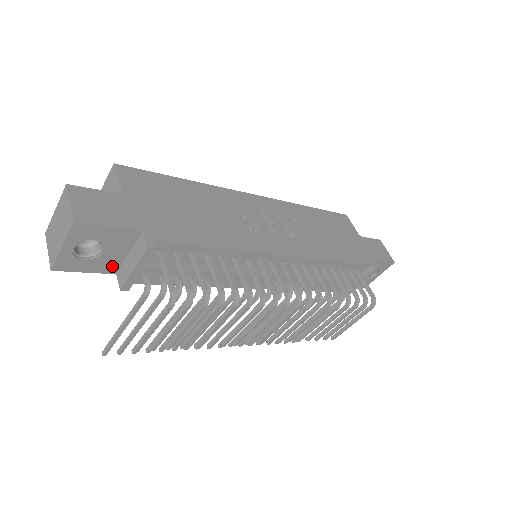
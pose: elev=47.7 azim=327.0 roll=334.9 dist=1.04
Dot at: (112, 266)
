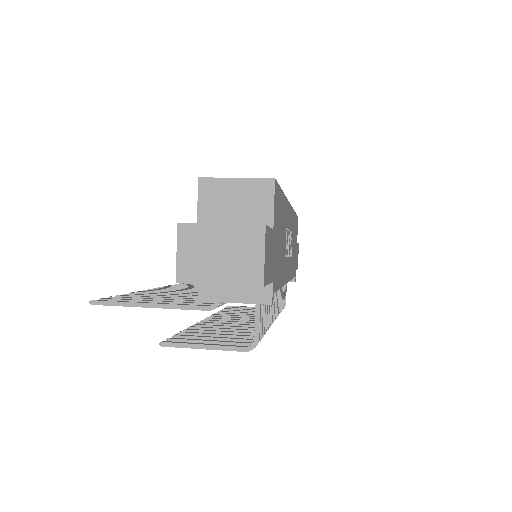
Dot at: occluded
